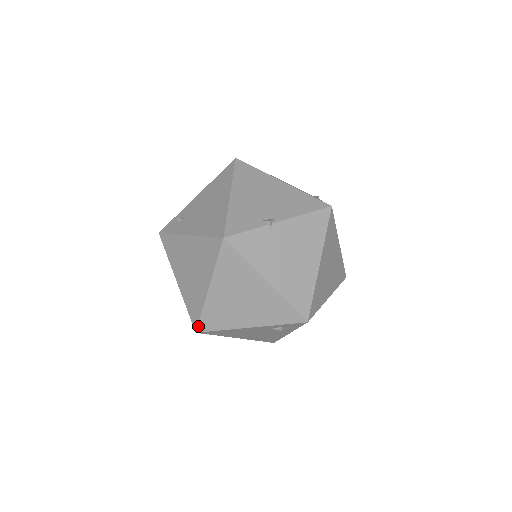
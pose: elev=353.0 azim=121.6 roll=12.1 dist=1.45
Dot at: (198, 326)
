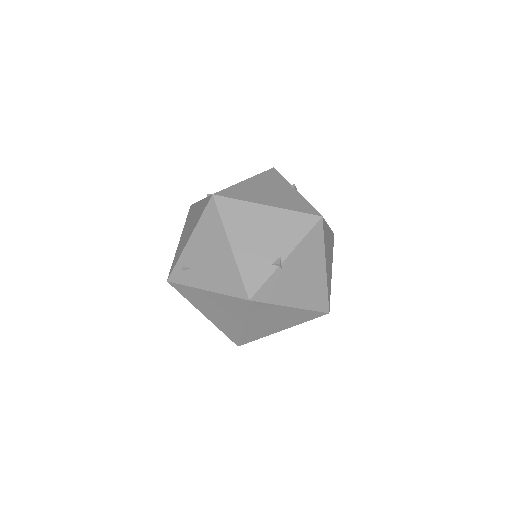
Dot at: (239, 343)
